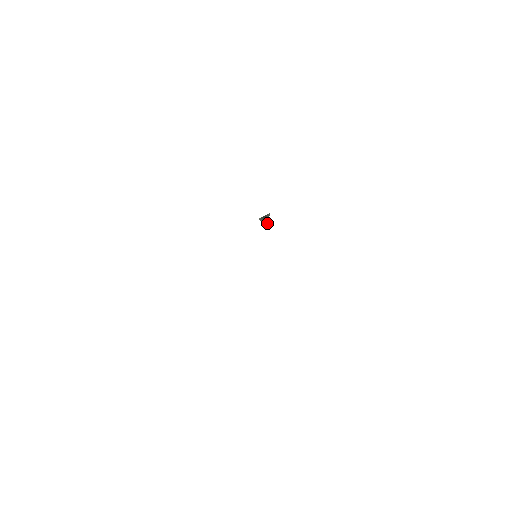
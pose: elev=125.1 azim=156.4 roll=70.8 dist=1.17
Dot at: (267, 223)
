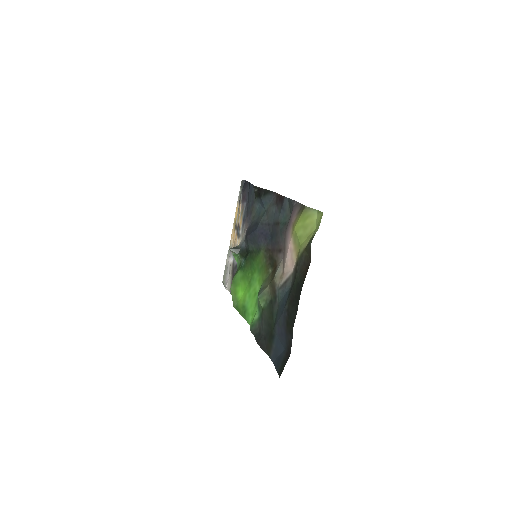
Dot at: (239, 250)
